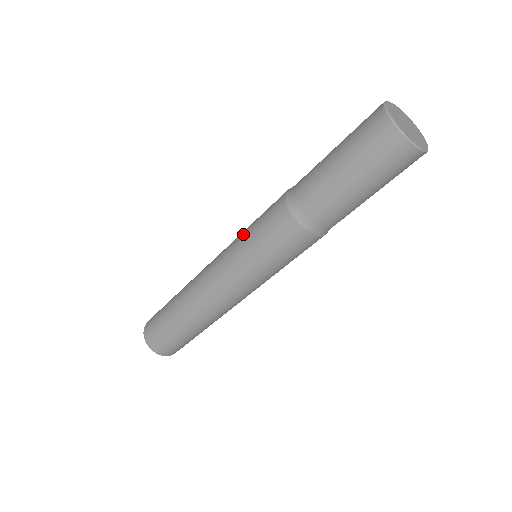
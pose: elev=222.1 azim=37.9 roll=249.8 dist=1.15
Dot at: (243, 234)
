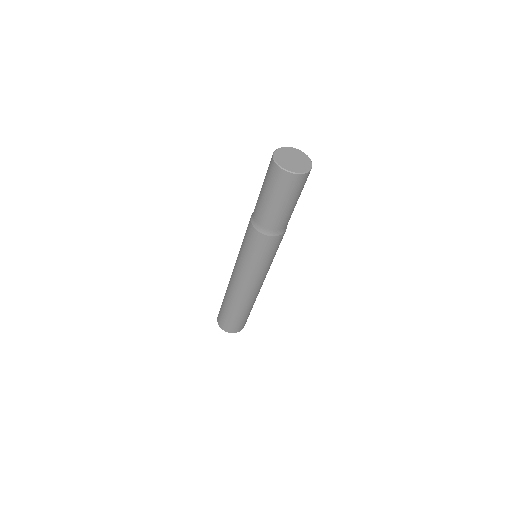
Dot at: occluded
